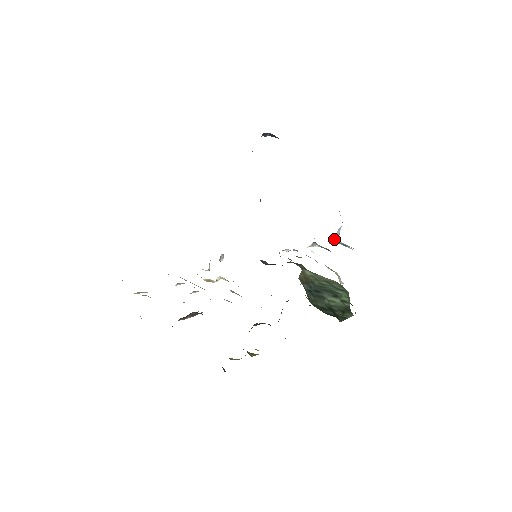
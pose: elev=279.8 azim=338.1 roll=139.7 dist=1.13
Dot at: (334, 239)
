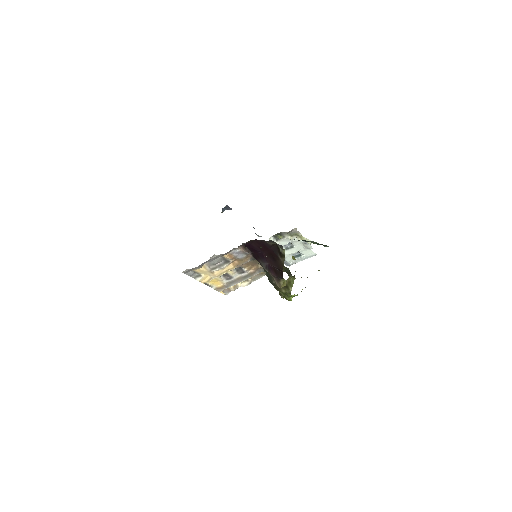
Dot at: occluded
